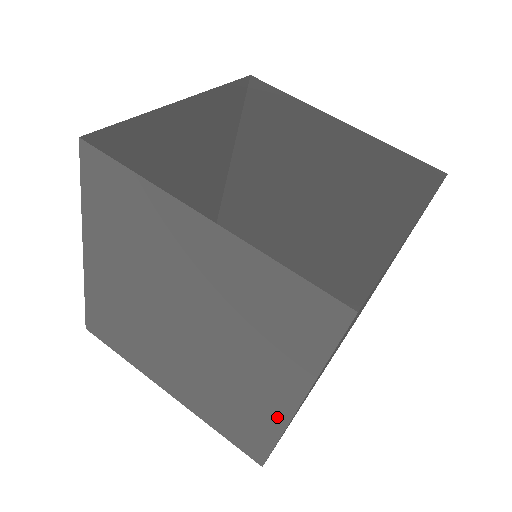
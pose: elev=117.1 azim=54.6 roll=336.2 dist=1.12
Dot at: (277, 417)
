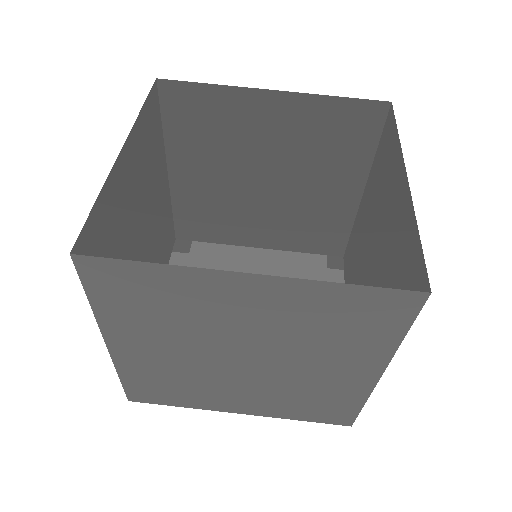
Dot at: (360, 390)
